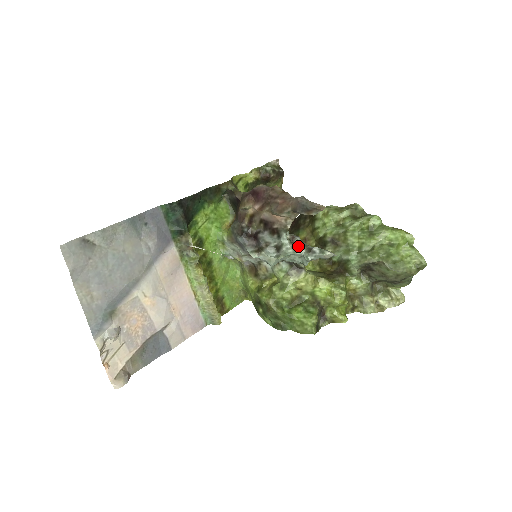
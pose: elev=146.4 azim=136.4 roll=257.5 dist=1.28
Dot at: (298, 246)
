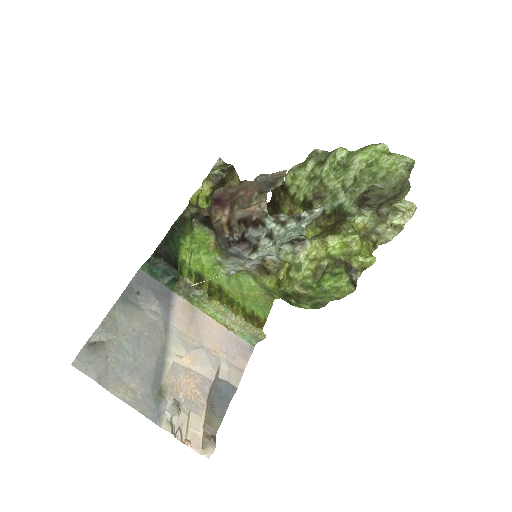
Dot at: (286, 222)
